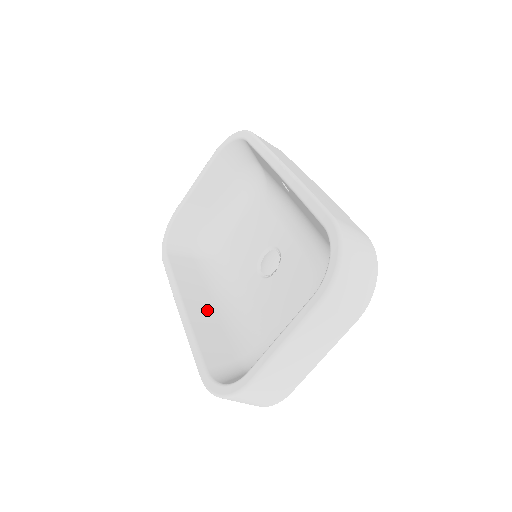
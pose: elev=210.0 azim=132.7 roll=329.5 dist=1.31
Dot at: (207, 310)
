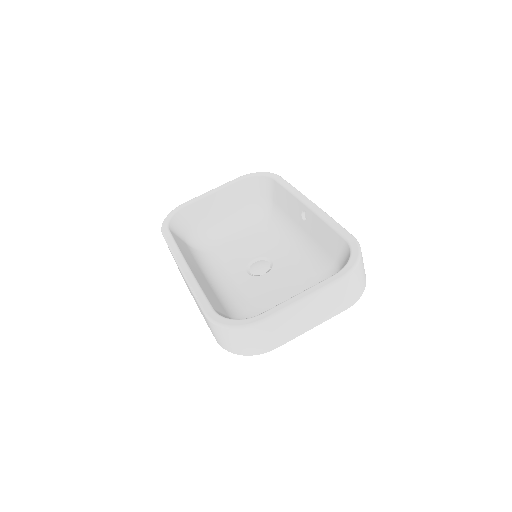
Dot at: (203, 278)
